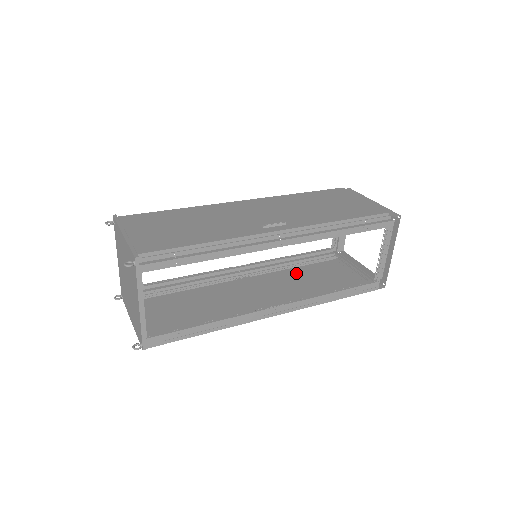
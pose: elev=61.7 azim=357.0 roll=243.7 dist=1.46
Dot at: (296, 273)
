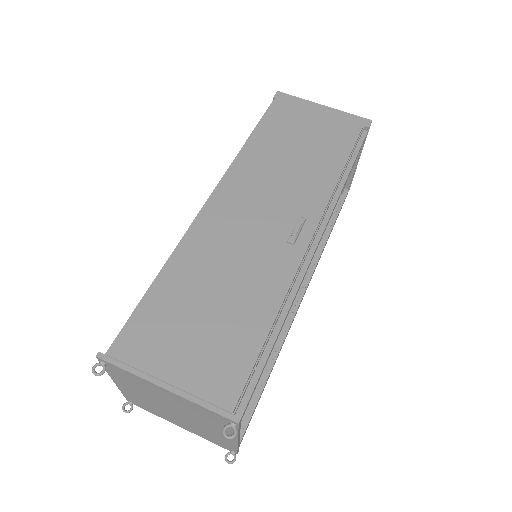
Dot at: occluded
